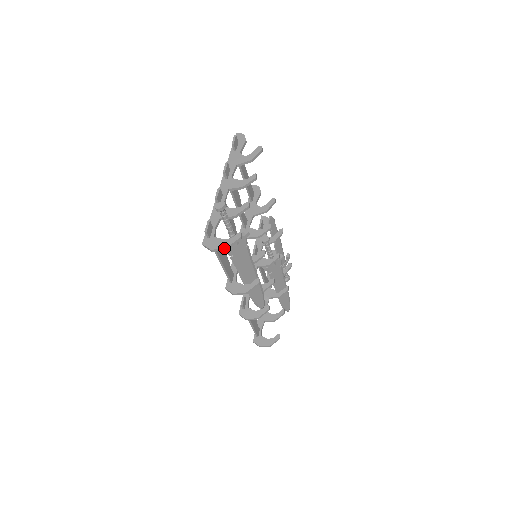
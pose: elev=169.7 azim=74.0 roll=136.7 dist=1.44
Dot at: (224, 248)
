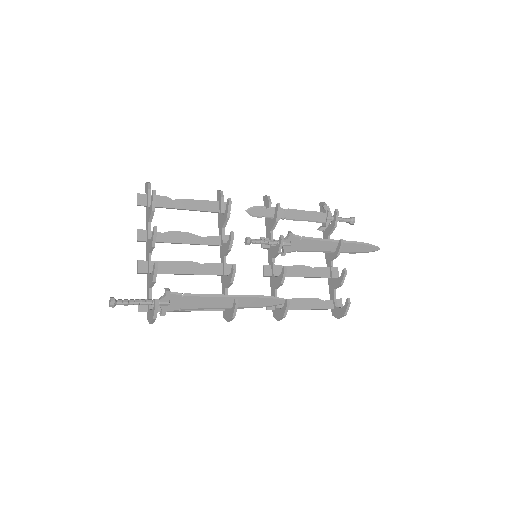
Dot at: (152, 320)
